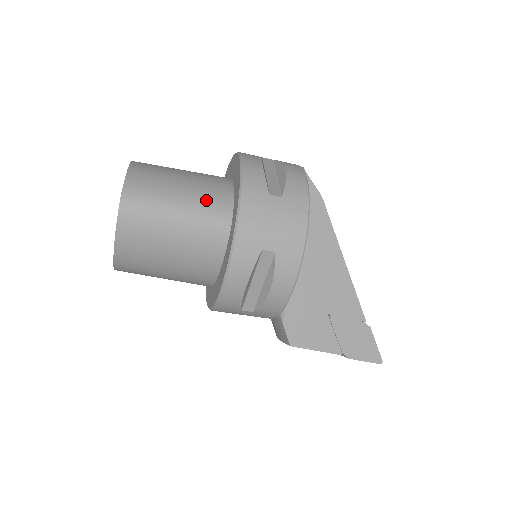
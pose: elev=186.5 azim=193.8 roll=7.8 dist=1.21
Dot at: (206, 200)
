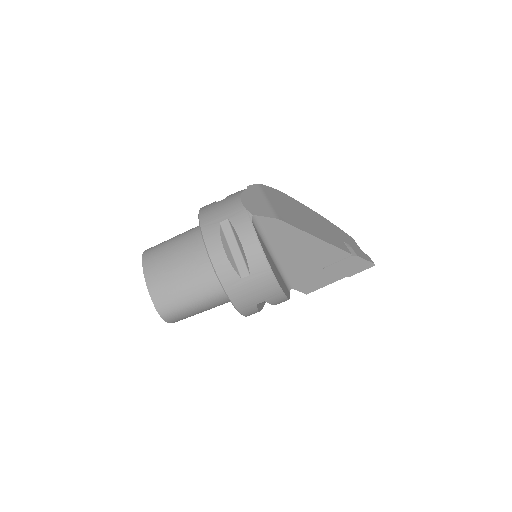
Dot at: (205, 289)
